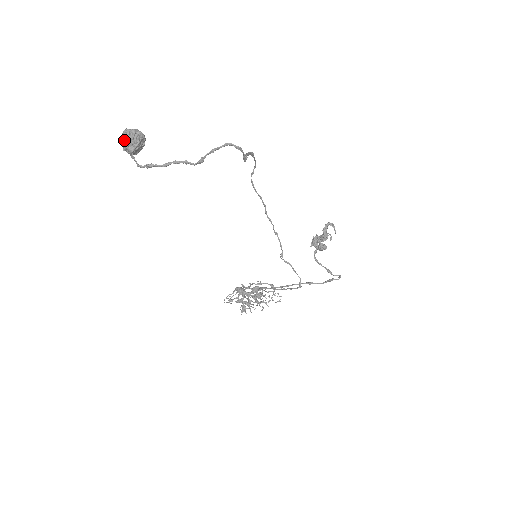
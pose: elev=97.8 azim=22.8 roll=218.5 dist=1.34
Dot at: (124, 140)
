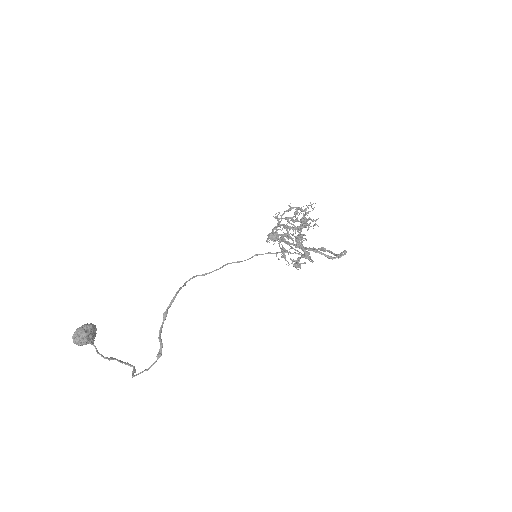
Dot at: occluded
